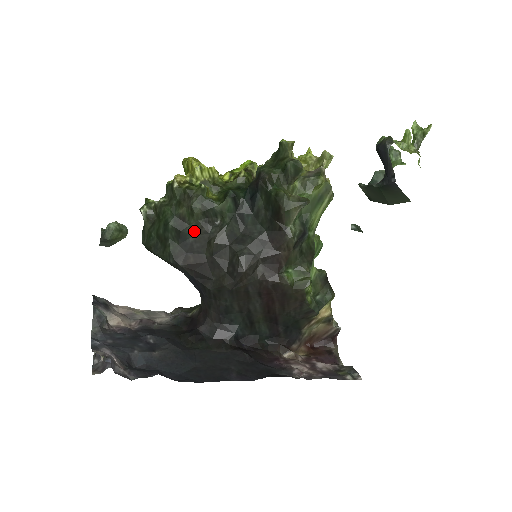
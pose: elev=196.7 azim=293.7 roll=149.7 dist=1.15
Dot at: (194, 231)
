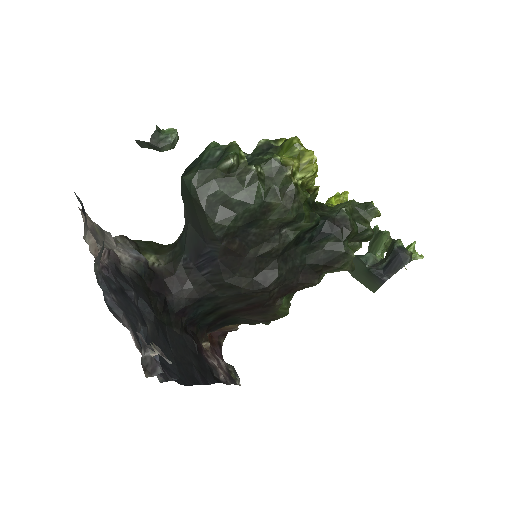
Dot at: (264, 226)
